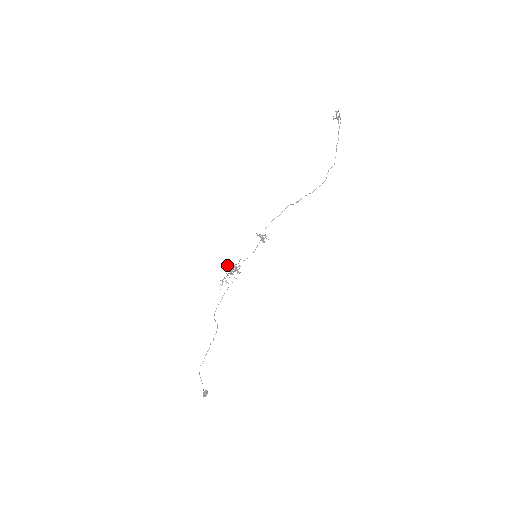
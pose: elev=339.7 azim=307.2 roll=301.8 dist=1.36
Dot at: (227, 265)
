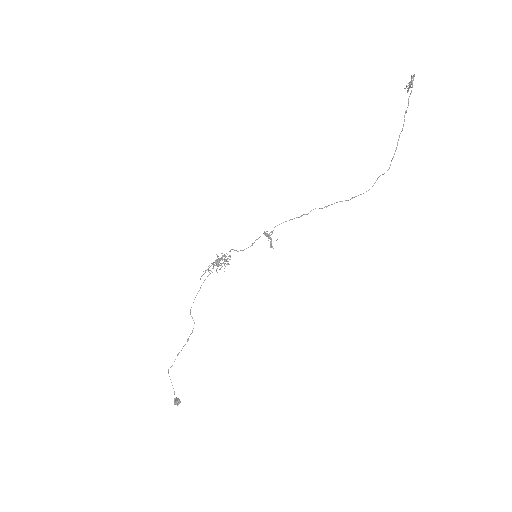
Dot at: occluded
